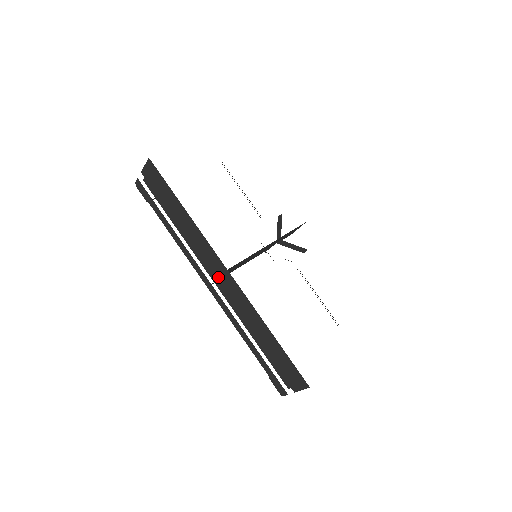
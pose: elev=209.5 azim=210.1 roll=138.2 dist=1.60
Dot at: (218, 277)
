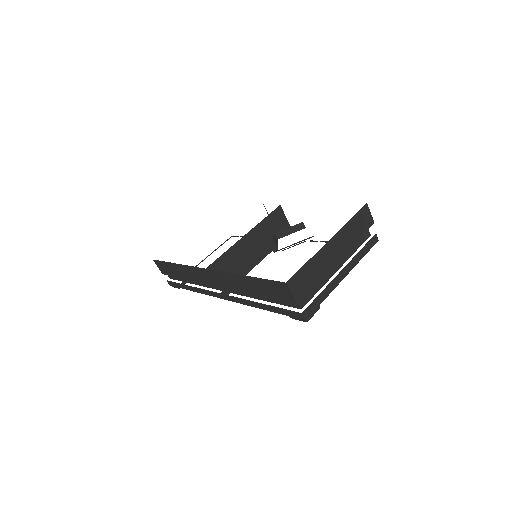
Dot at: (213, 282)
